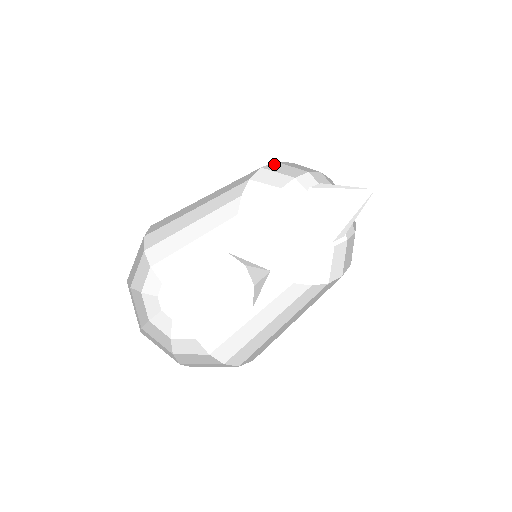
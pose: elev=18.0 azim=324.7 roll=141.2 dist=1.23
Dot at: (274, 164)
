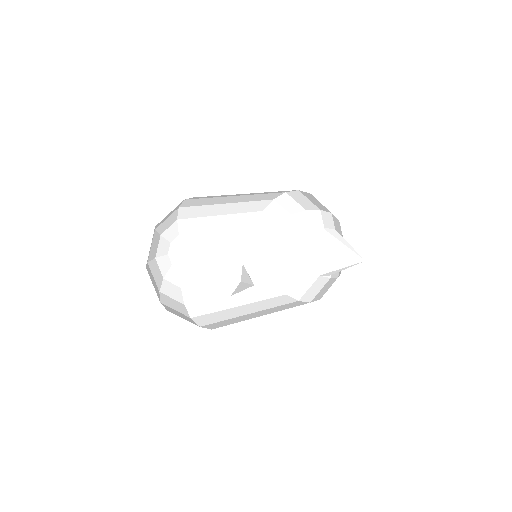
Dot at: (309, 194)
